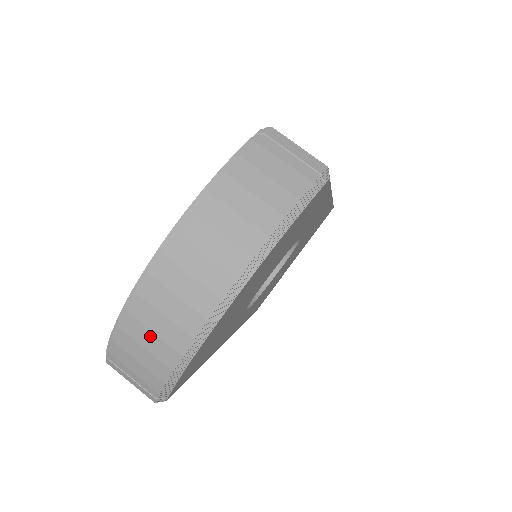
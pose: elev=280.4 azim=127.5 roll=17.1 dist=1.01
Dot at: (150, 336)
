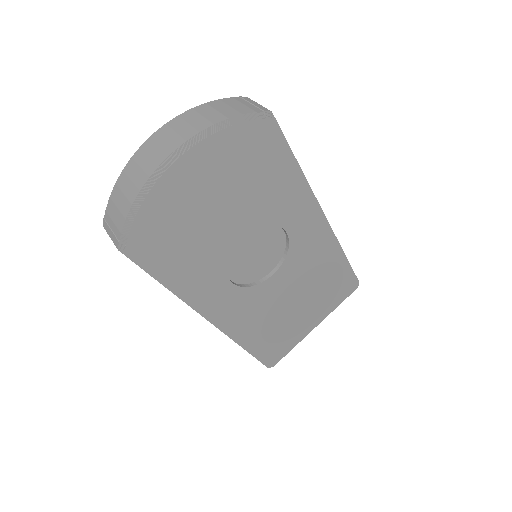
Dot at: (128, 183)
